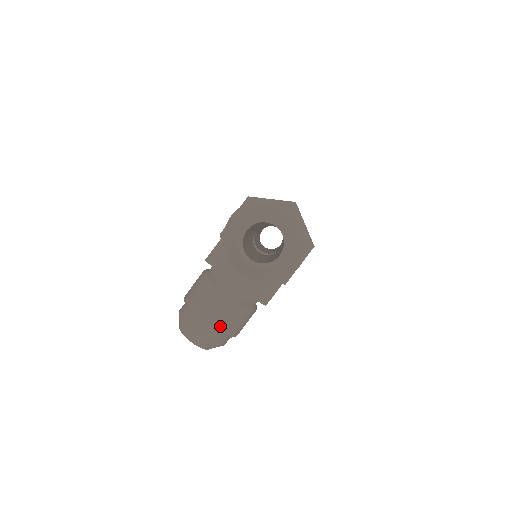
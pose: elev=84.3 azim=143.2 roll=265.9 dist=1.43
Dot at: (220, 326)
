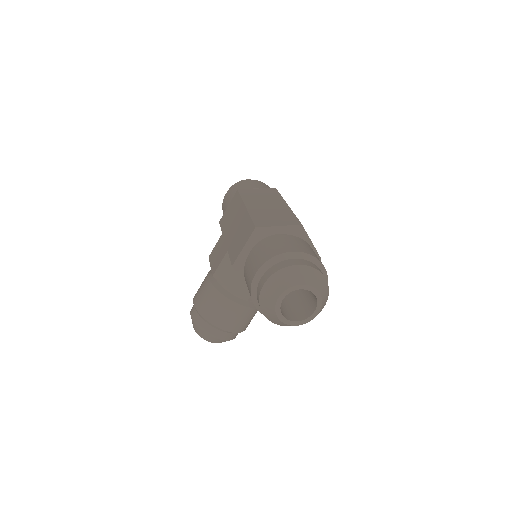
Dot at: (237, 329)
